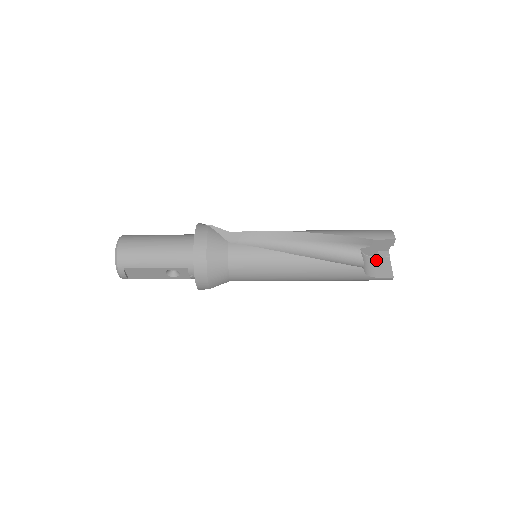
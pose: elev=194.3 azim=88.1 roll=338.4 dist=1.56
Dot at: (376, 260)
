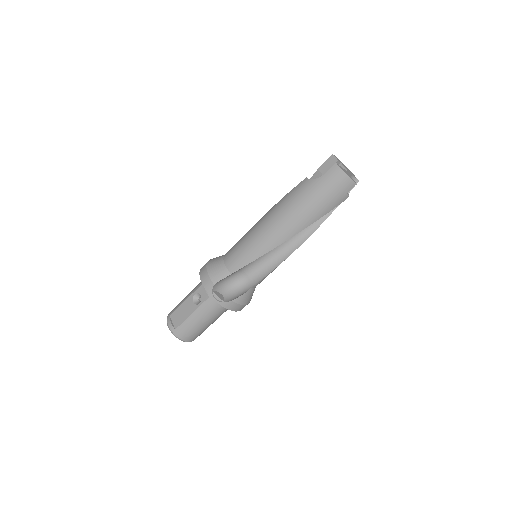
Dot at: occluded
